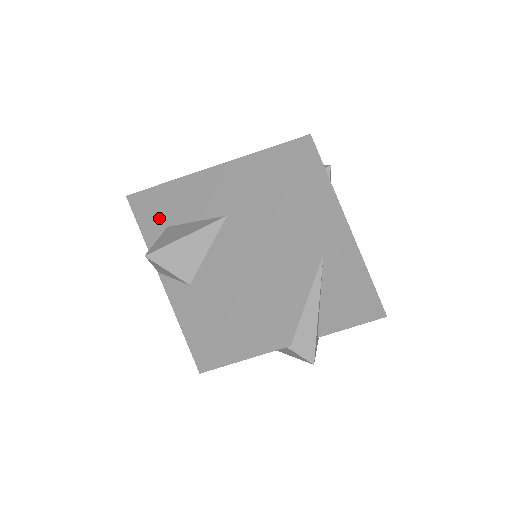
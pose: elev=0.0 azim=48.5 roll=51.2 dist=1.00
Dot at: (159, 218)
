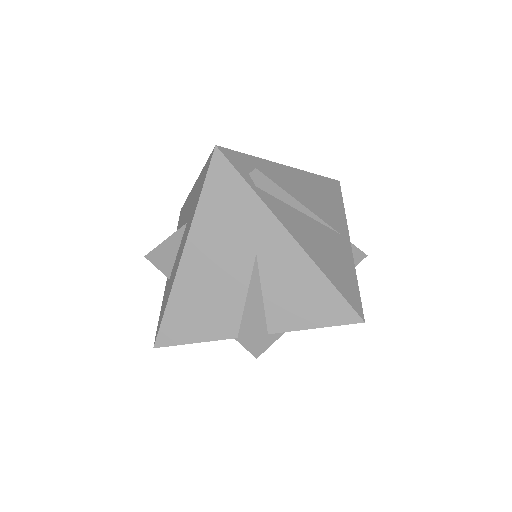
Dot at: (179, 227)
